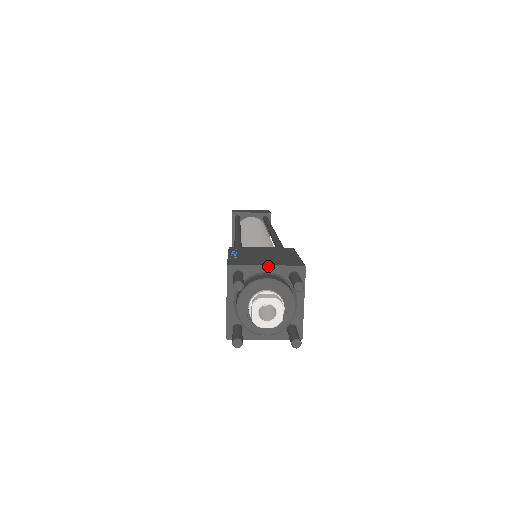
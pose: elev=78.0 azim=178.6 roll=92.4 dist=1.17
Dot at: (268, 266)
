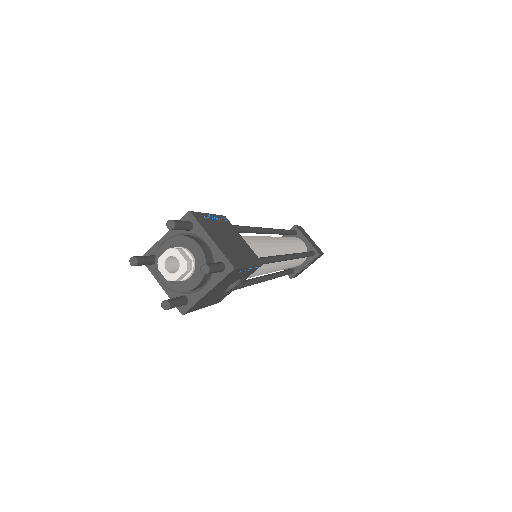
Dot at: (166, 235)
